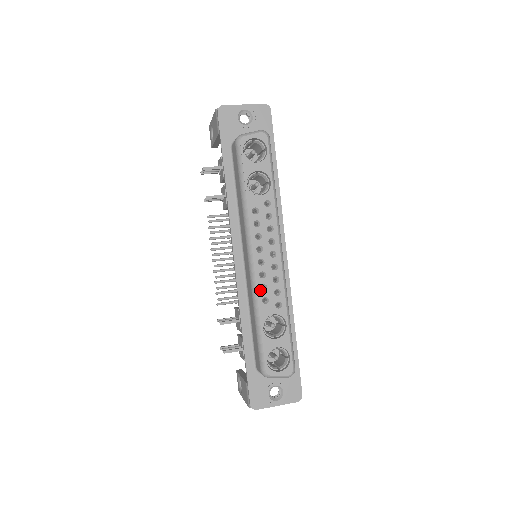
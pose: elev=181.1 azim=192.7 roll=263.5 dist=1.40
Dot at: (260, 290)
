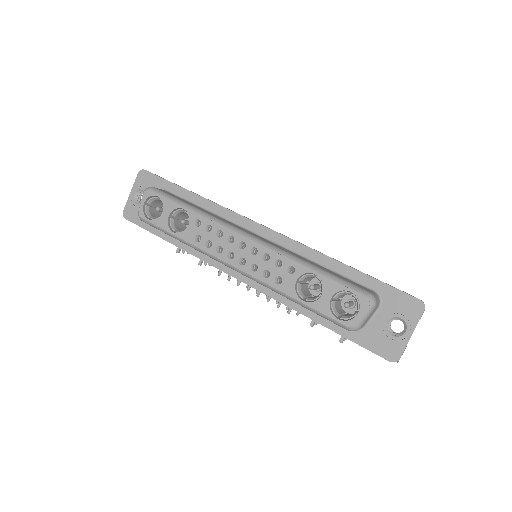
Dot at: (266, 279)
